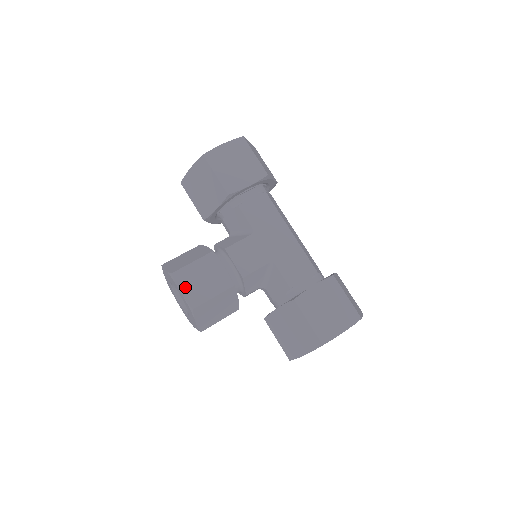
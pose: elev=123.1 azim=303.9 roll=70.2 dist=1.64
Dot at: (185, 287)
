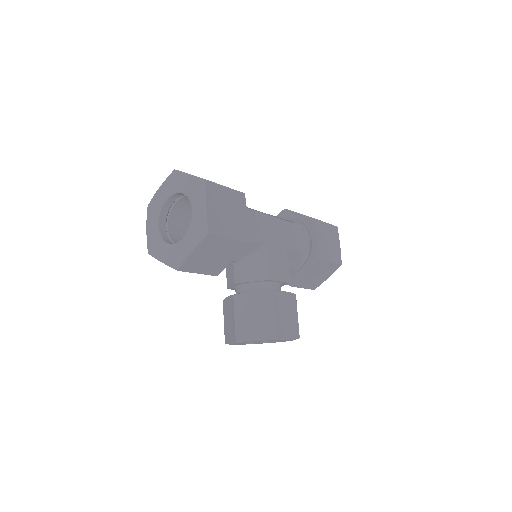
Dot at: (287, 334)
